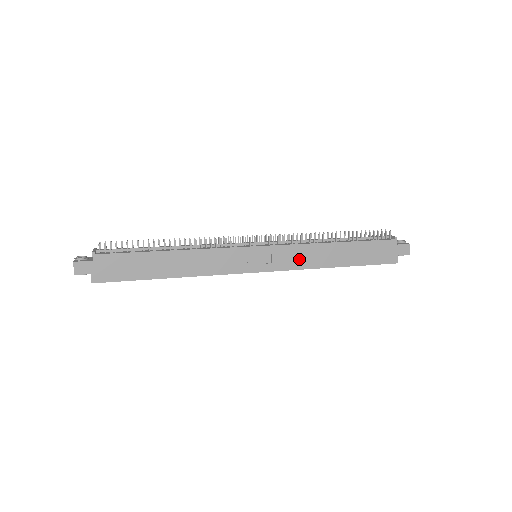
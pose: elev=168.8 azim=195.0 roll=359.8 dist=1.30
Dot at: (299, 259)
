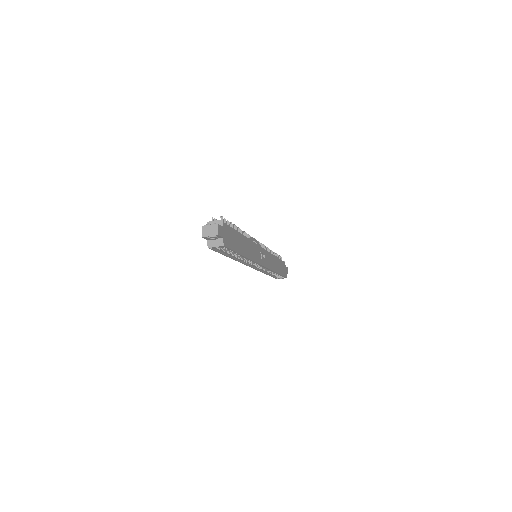
Dot at: (270, 262)
